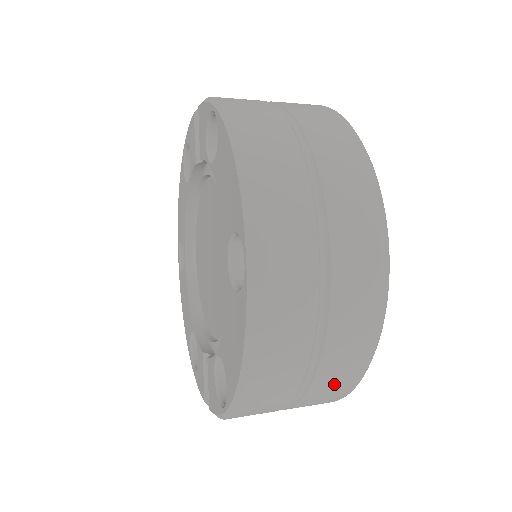
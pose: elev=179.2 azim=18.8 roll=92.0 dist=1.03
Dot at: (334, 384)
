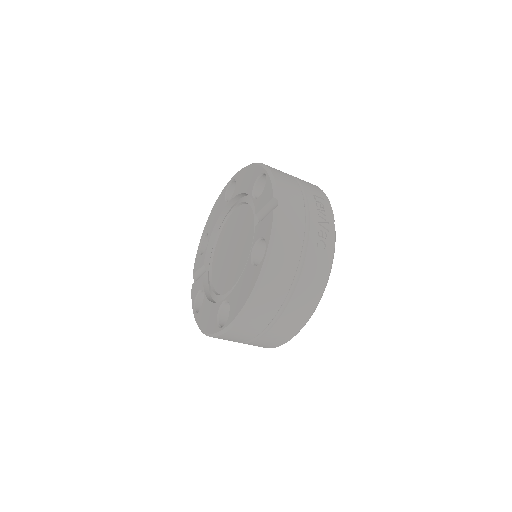
Dot at: occluded
